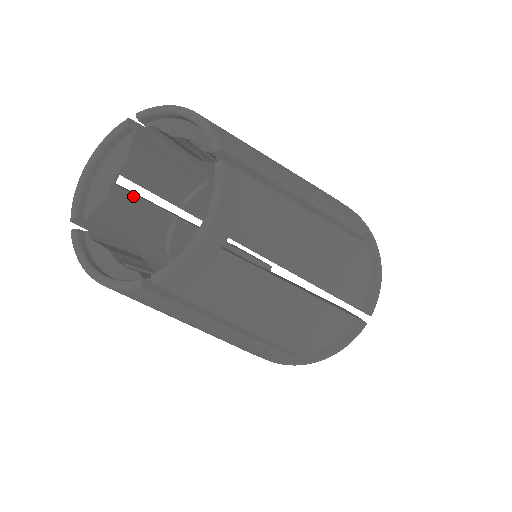
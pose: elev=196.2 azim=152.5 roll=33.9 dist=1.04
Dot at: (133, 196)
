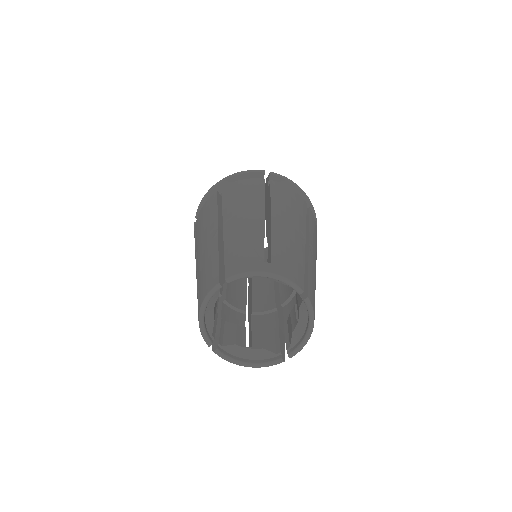
Dot at: occluded
